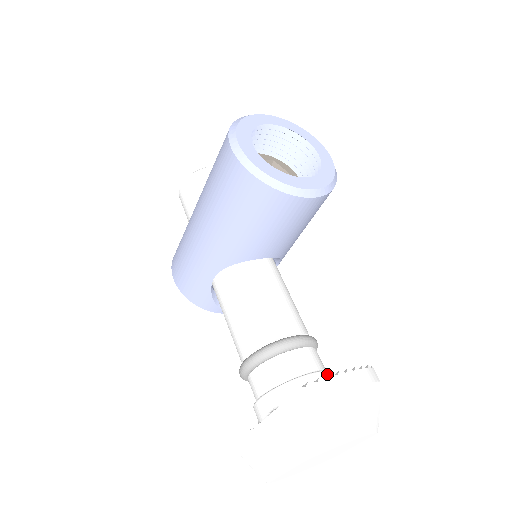
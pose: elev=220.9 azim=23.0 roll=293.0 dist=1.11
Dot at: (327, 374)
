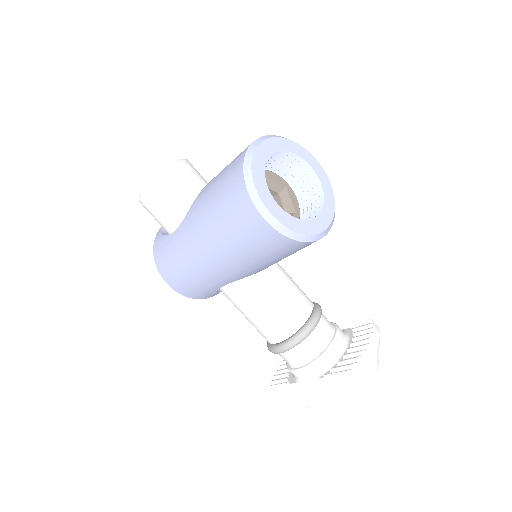
Dot at: (339, 333)
